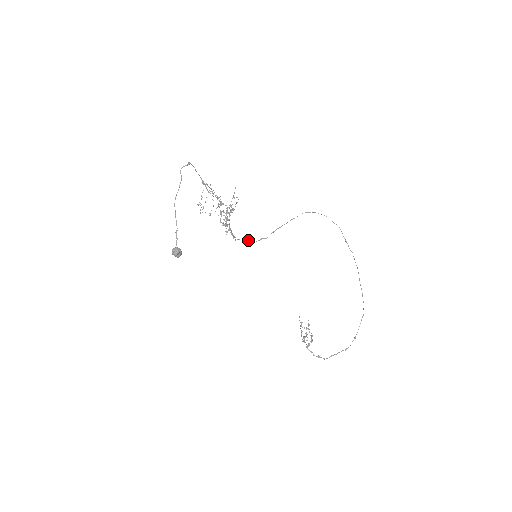
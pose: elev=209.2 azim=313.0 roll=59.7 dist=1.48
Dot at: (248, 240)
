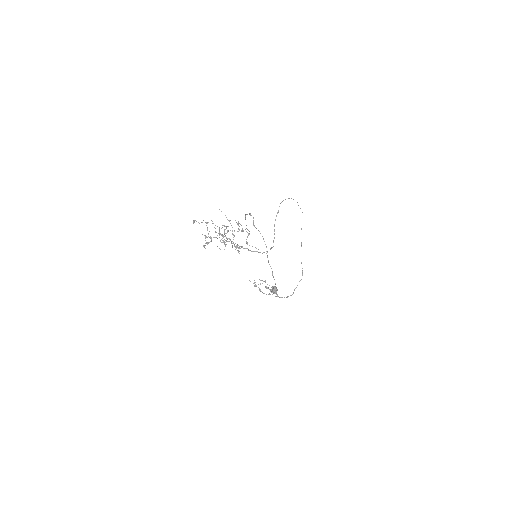
Dot at: occluded
